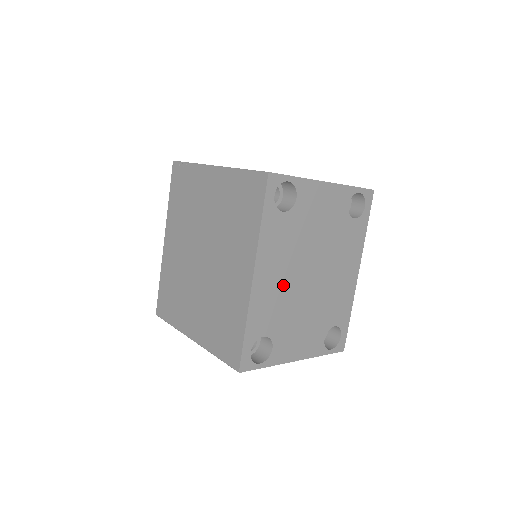
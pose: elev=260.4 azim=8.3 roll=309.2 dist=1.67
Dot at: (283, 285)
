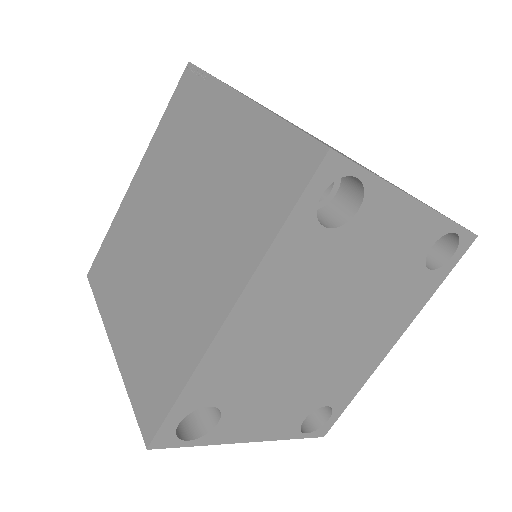
Dot at: (274, 340)
